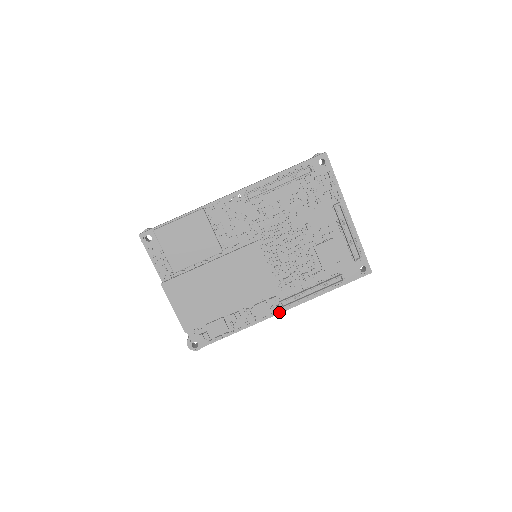
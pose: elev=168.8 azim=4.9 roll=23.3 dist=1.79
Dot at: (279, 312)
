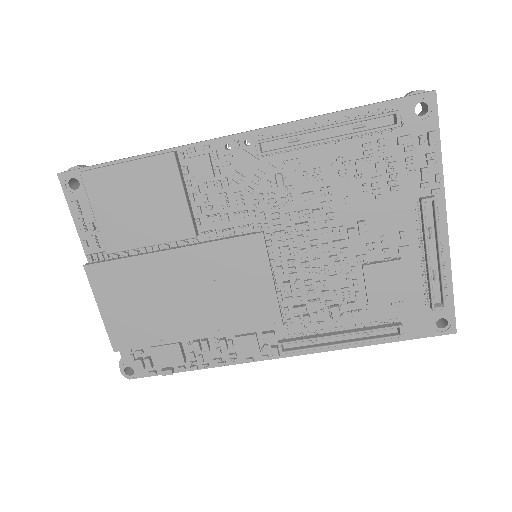
Dot at: (275, 356)
